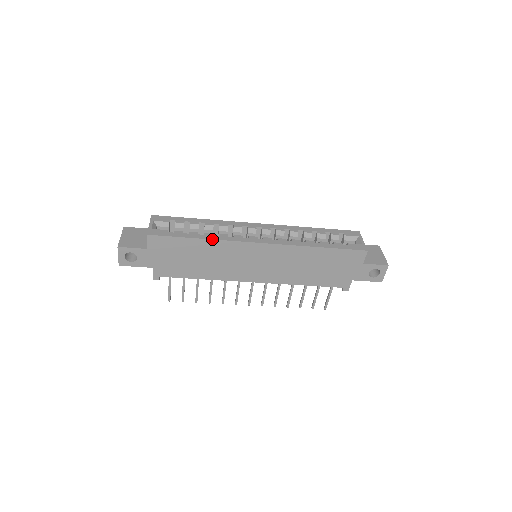
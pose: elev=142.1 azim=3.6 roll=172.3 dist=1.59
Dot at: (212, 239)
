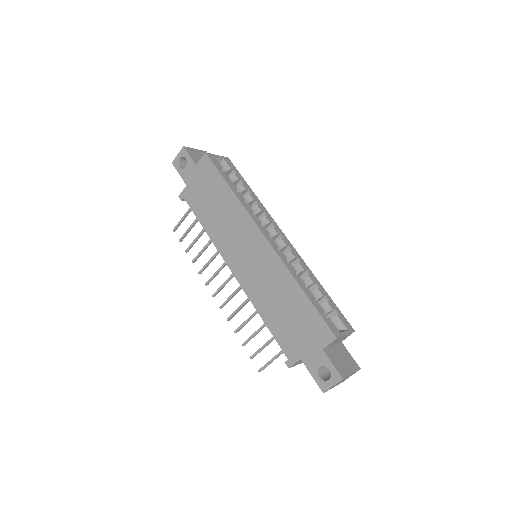
Dot at: (238, 197)
